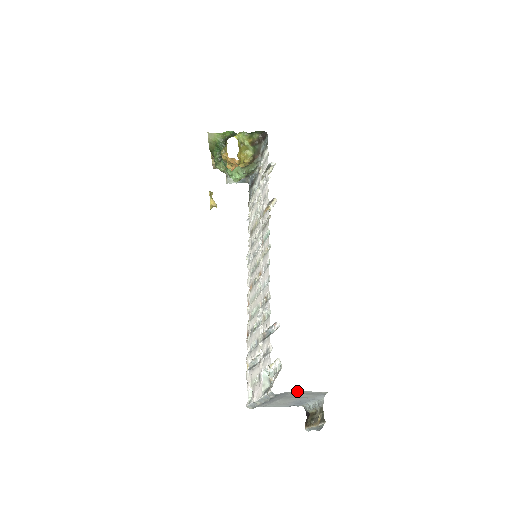
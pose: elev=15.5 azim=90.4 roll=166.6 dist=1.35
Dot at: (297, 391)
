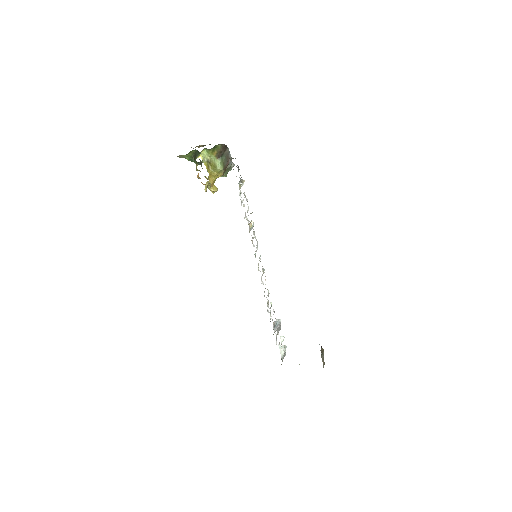
Dot at: occluded
